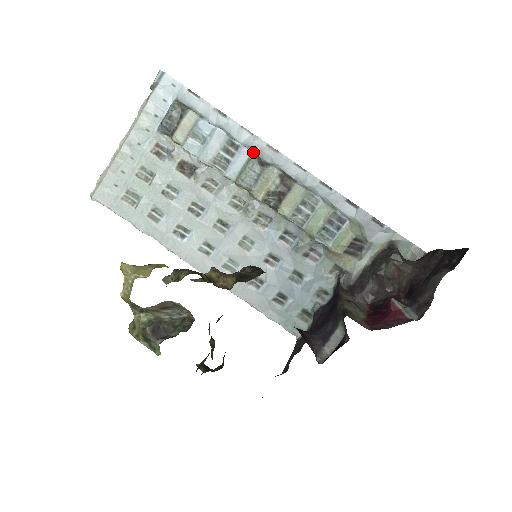
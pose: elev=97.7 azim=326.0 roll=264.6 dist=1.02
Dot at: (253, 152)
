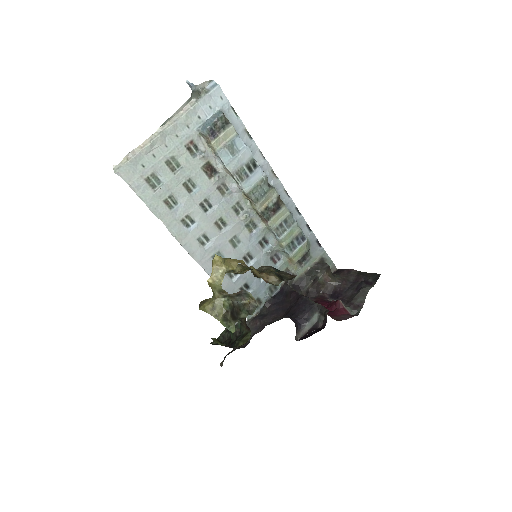
Dot at: (262, 173)
